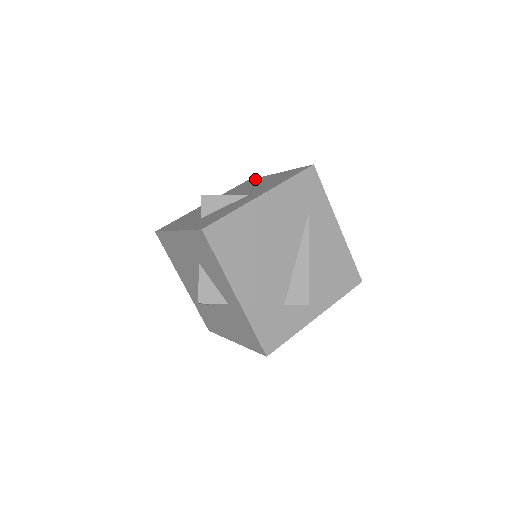
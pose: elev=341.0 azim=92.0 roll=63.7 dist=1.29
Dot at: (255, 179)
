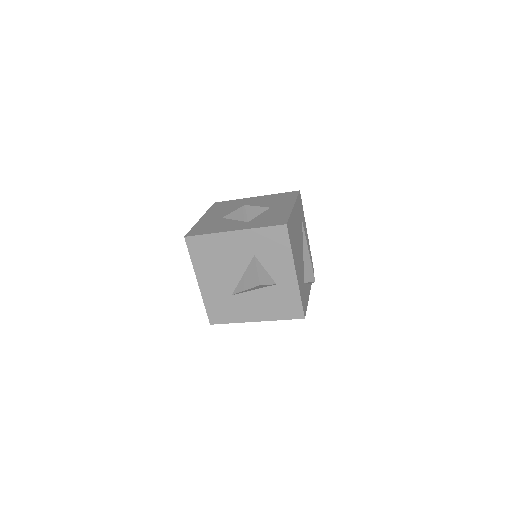
Dot at: (230, 201)
